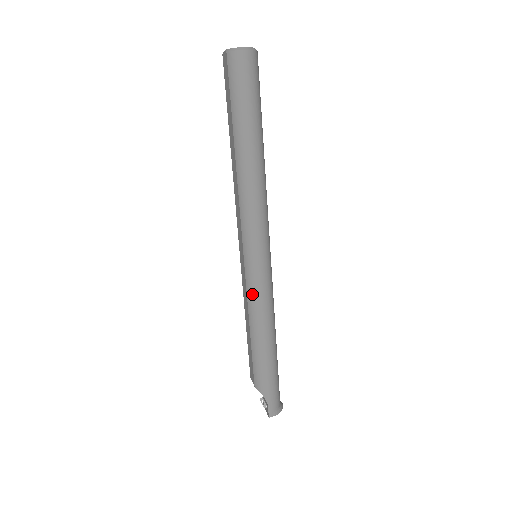
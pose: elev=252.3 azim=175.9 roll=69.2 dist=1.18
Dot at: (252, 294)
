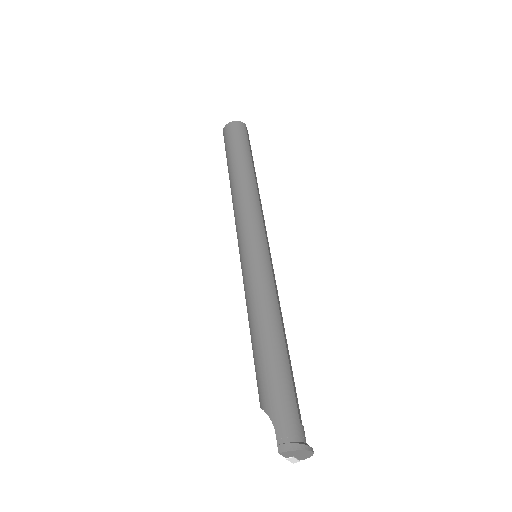
Dot at: (246, 284)
